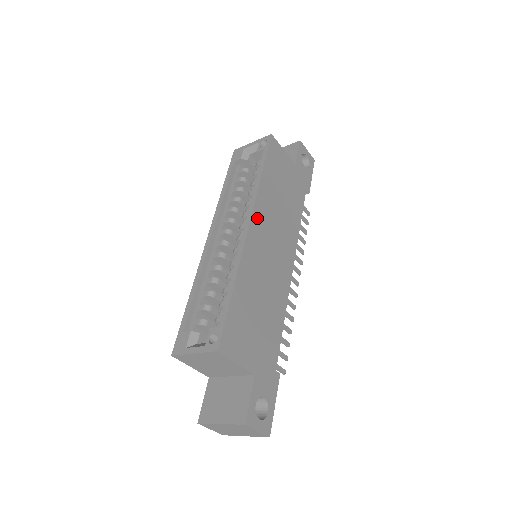
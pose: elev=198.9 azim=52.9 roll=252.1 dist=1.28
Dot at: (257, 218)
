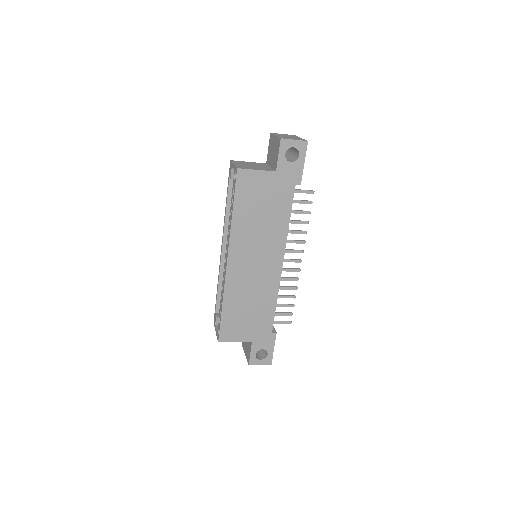
Dot at: (234, 252)
